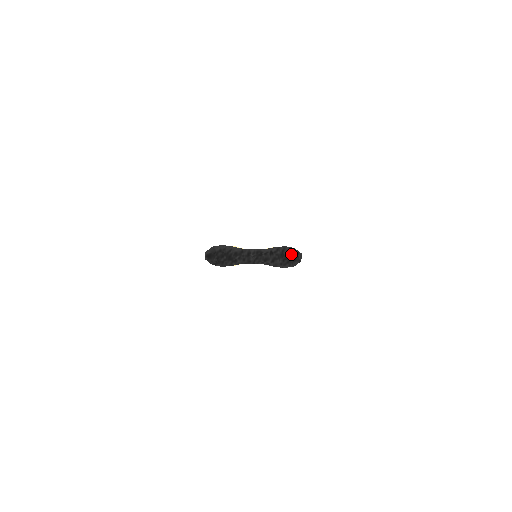
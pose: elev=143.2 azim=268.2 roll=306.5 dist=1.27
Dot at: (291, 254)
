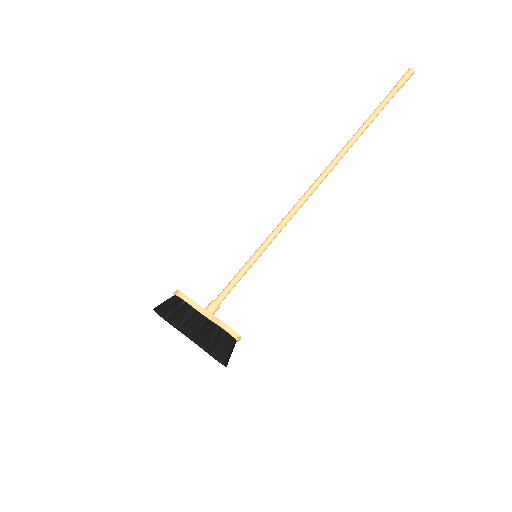
Dot at: (216, 358)
